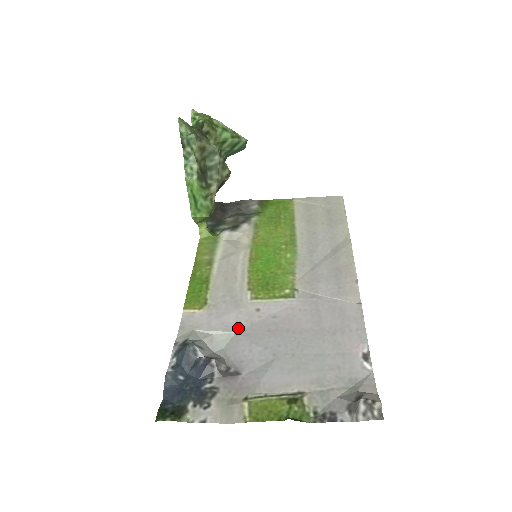
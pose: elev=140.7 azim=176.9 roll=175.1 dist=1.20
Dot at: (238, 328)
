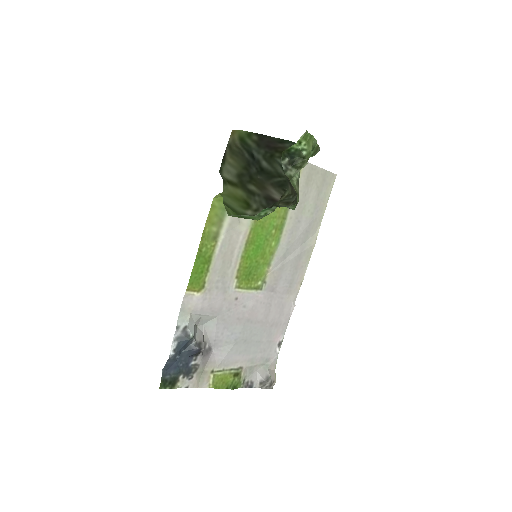
Dot at: (220, 313)
